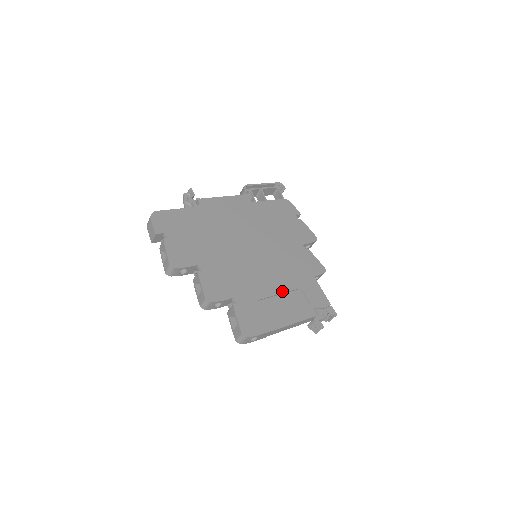
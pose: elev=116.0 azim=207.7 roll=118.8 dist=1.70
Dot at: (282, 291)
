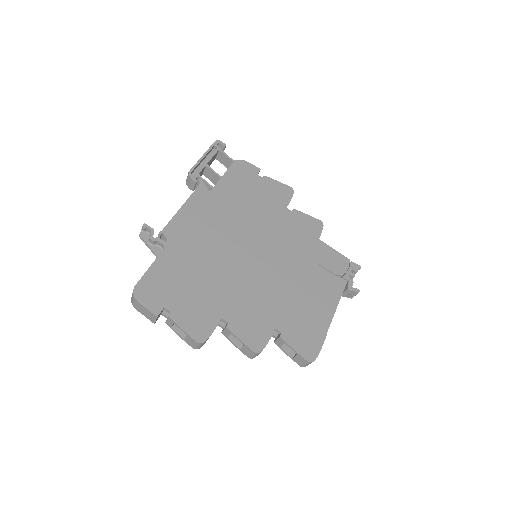
Dot at: (306, 281)
